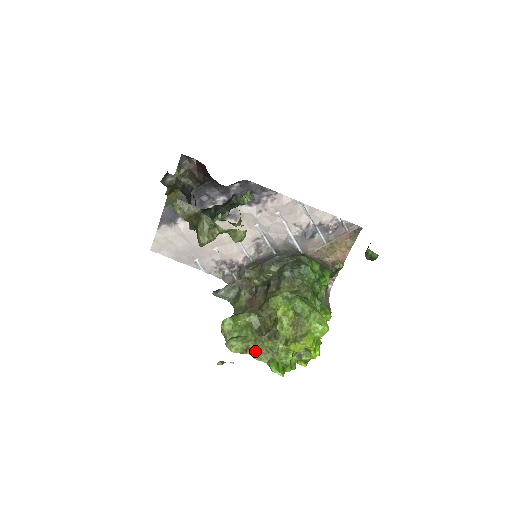
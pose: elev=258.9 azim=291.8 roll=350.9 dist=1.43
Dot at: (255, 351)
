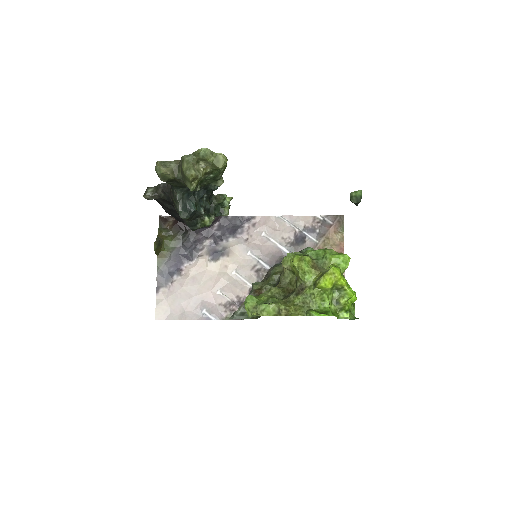
Dot at: (289, 311)
